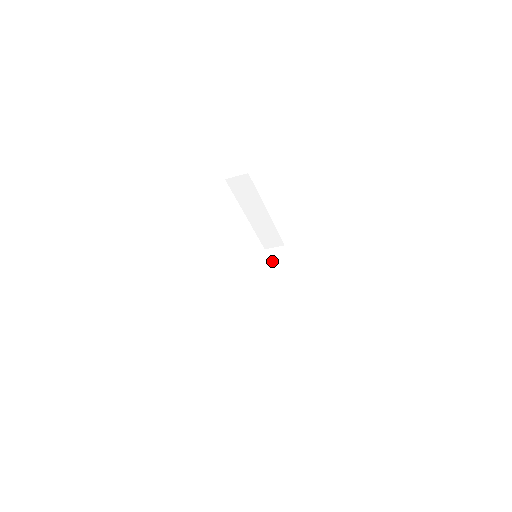
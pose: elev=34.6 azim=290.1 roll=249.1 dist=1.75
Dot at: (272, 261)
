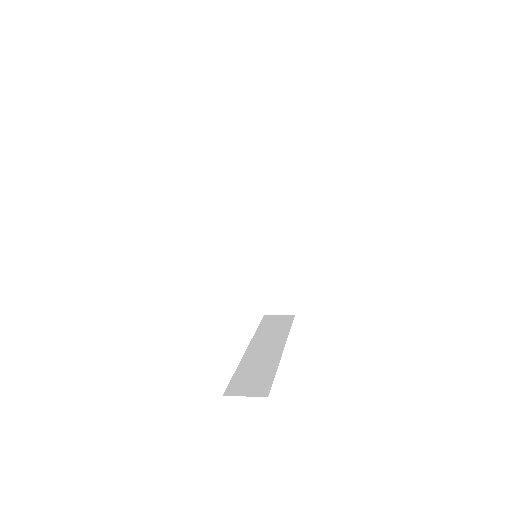
Dot at: (264, 189)
